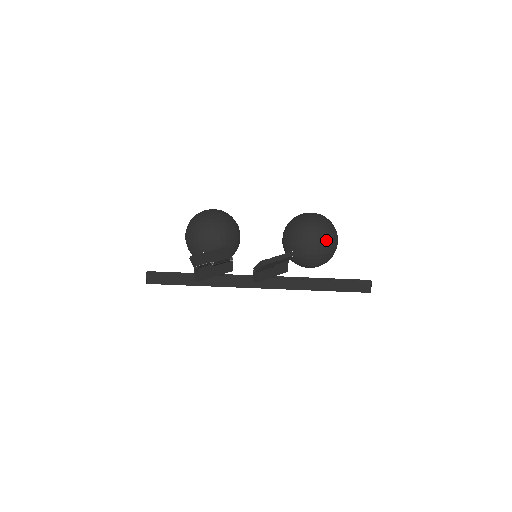
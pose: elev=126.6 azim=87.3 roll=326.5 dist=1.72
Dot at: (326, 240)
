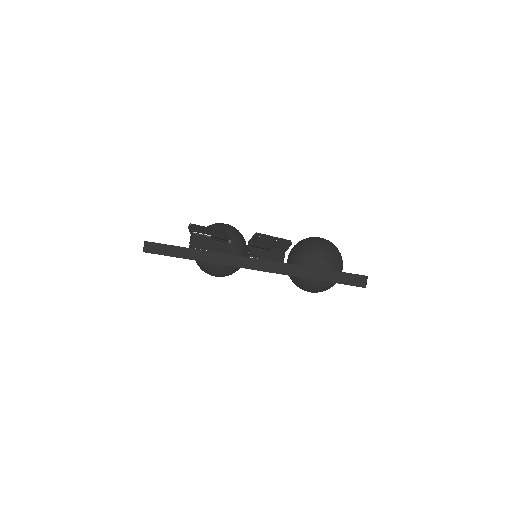
Dot at: (329, 257)
